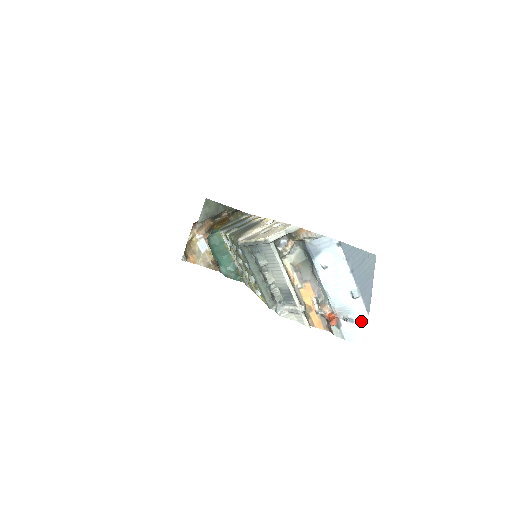
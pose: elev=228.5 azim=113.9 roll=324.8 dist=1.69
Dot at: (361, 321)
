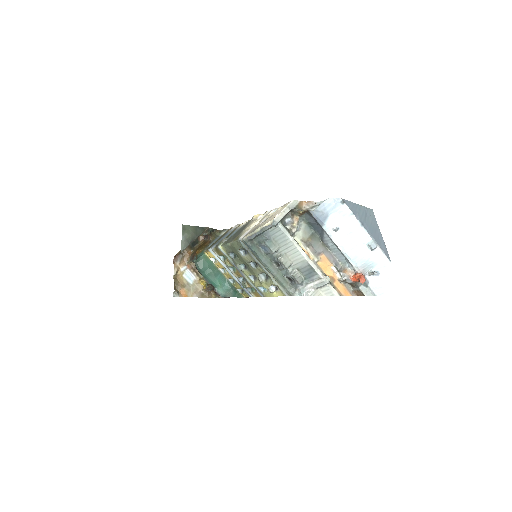
Dot at: (386, 270)
